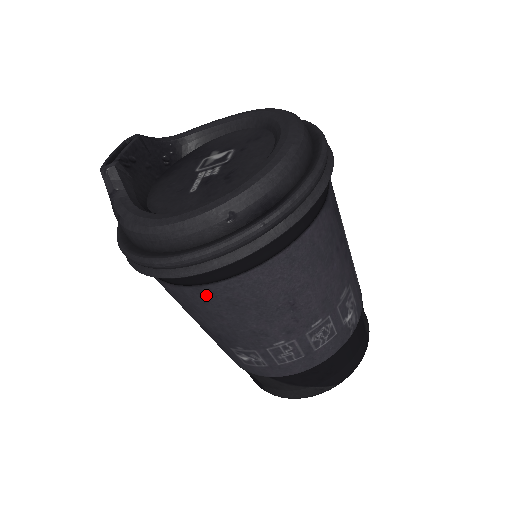
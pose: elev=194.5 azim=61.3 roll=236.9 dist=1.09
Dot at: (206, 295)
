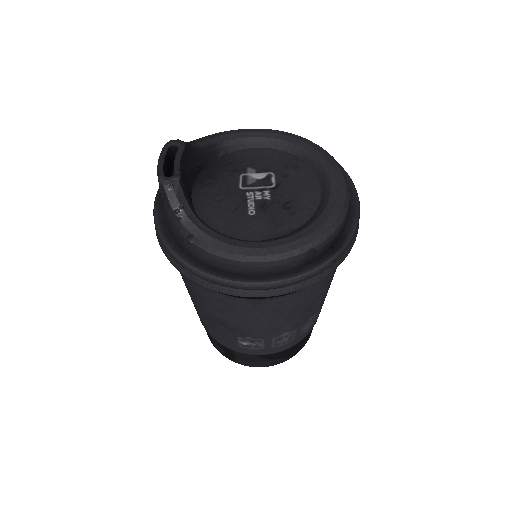
Dot at: (258, 306)
